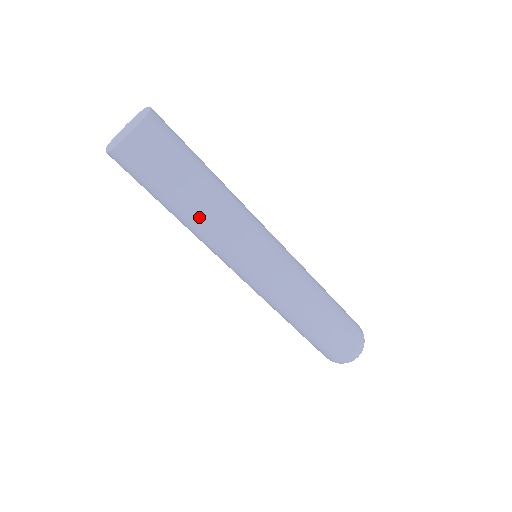
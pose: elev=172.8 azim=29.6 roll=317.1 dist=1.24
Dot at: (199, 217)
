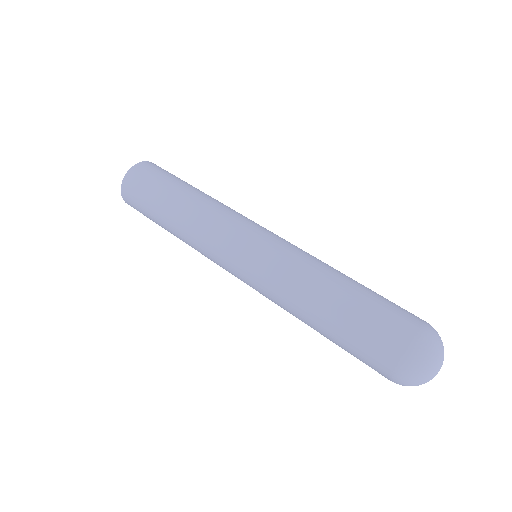
Dot at: (181, 215)
